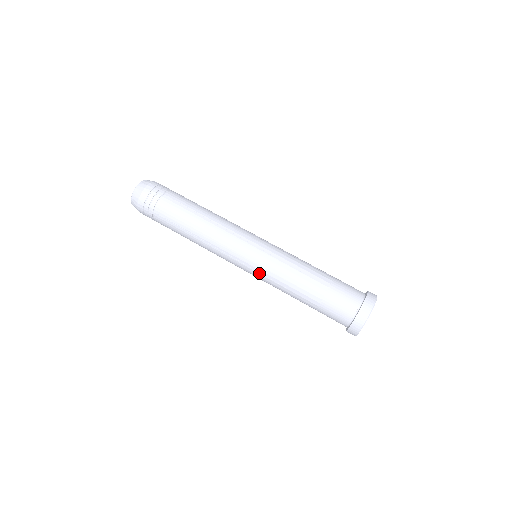
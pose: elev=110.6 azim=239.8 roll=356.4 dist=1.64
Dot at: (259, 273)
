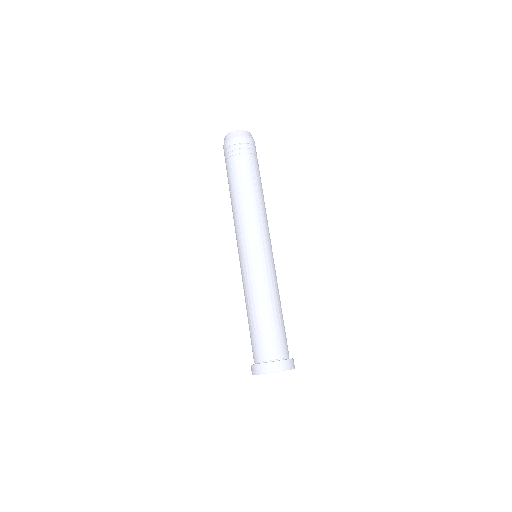
Dot at: (241, 270)
